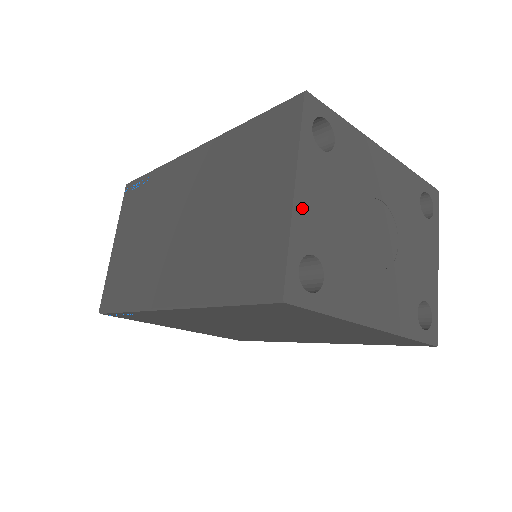
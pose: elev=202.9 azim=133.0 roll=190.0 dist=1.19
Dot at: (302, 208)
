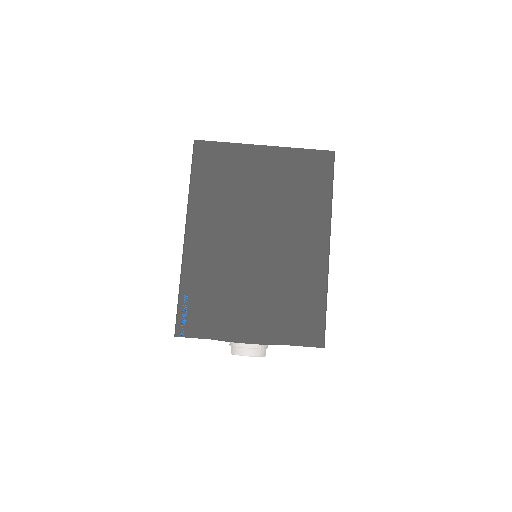
Dot at: occluded
